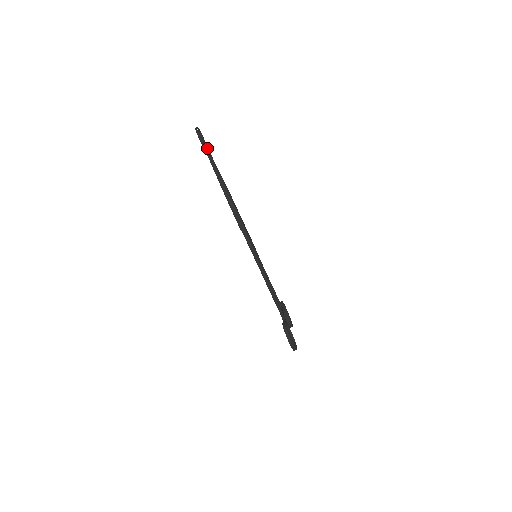
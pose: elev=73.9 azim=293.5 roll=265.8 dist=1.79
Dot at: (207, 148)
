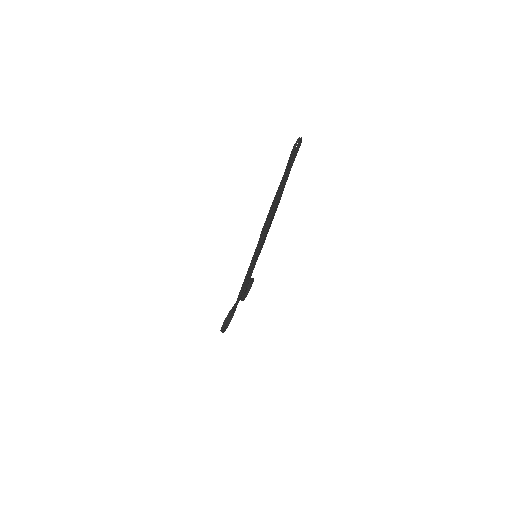
Dot at: (294, 158)
